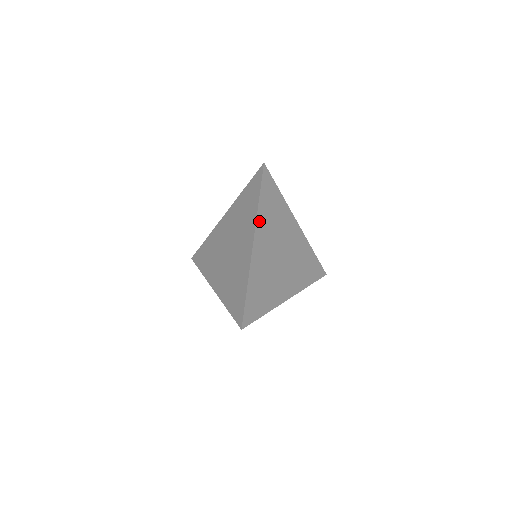
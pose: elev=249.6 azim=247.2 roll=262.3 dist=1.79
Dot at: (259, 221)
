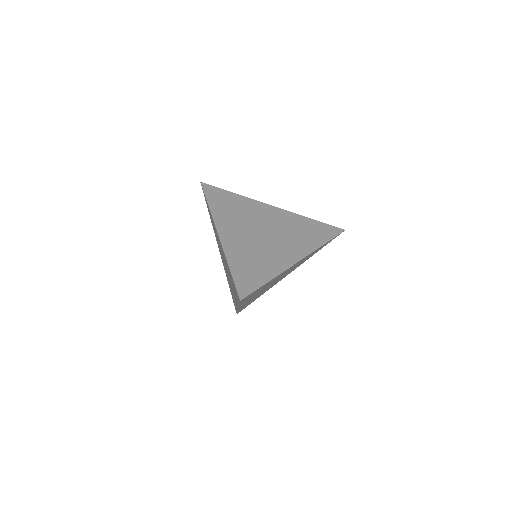
Dot at: (217, 218)
